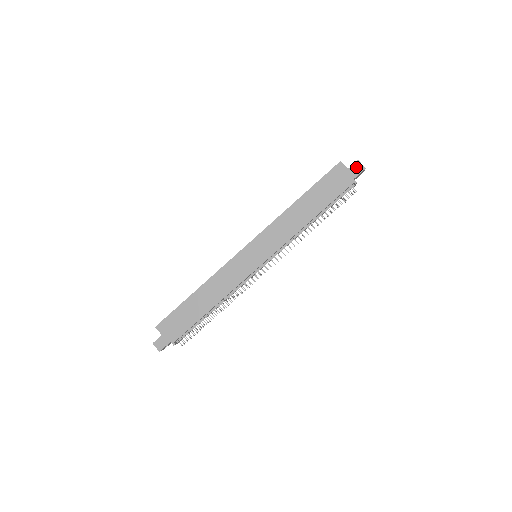
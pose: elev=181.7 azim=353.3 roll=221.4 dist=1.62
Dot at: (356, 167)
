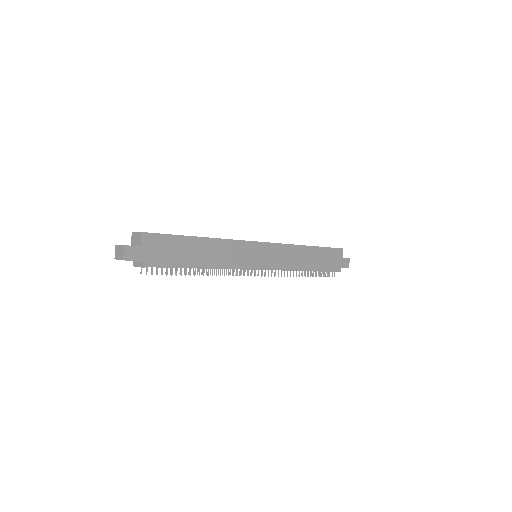
Dot at: (346, 262)
